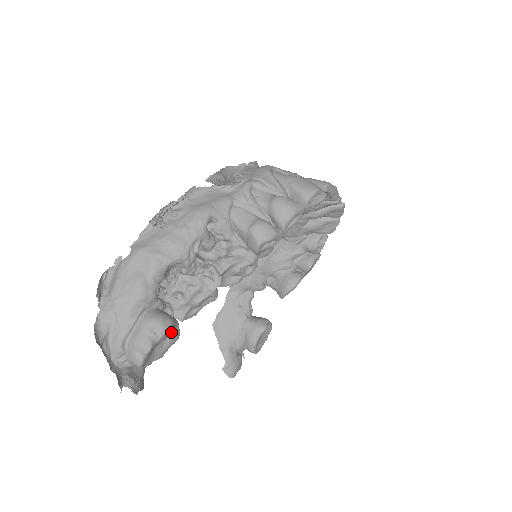
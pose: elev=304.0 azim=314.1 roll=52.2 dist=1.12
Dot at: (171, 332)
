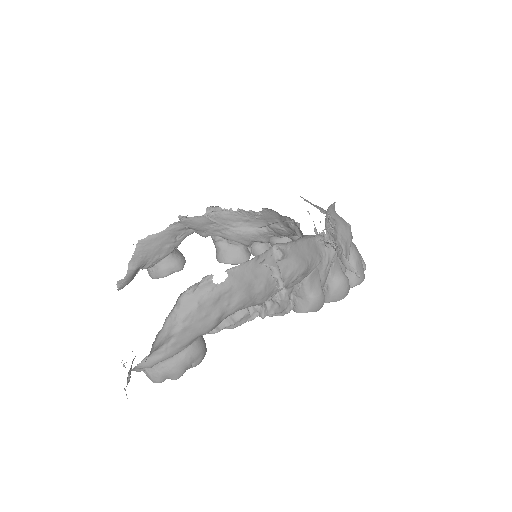
Dot at: occluded
